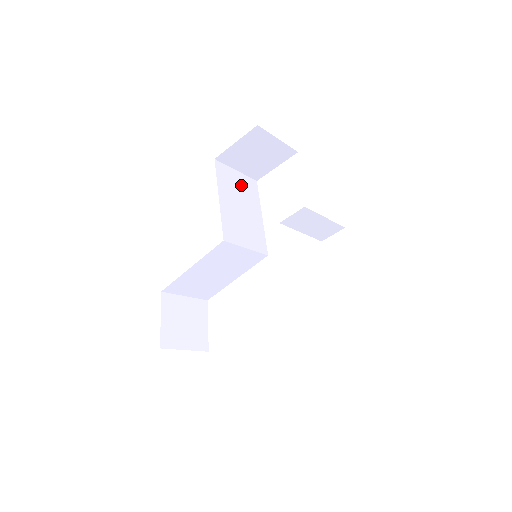
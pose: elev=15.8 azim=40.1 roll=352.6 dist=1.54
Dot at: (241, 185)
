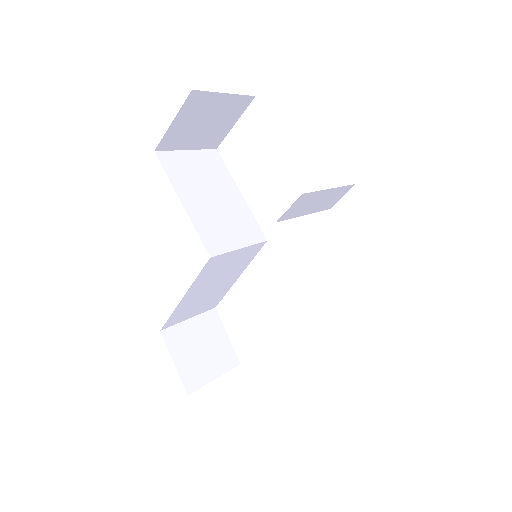
Dot at: (200, 167)
